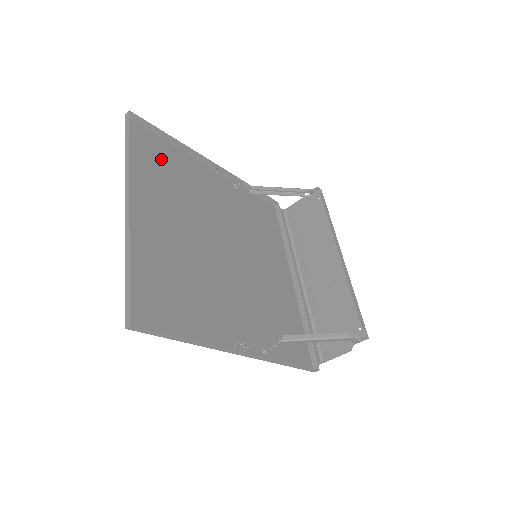
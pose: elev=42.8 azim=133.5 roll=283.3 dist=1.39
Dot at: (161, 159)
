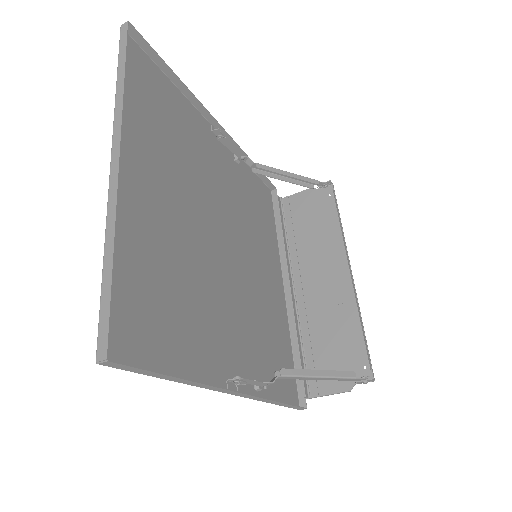
Dot at: (160, 102)
